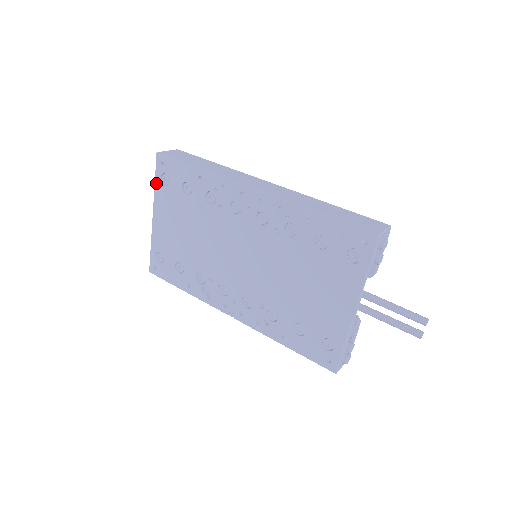
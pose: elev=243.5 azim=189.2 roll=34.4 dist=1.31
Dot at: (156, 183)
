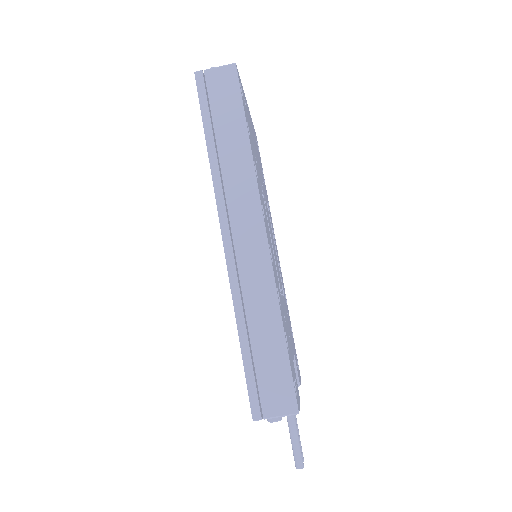
Dot at: occluded
